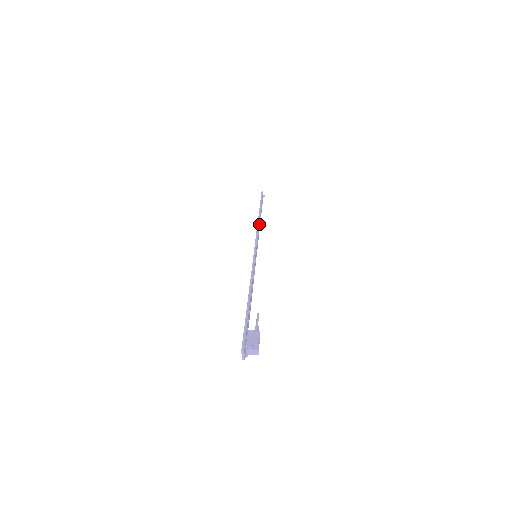
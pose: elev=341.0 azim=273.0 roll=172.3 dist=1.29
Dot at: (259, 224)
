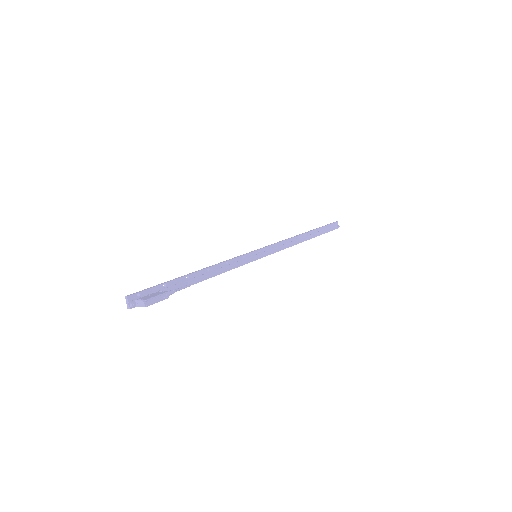
Dot at: (296, 239)
